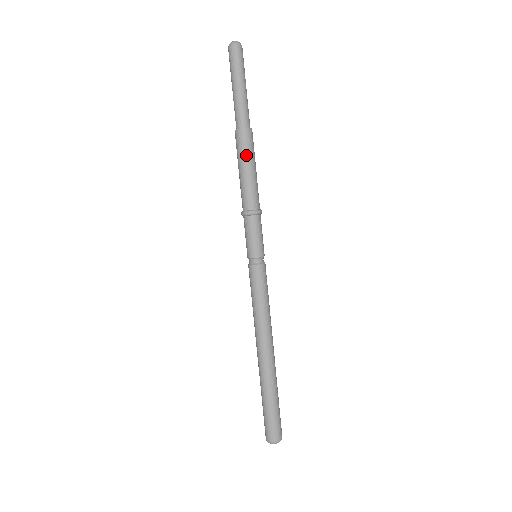
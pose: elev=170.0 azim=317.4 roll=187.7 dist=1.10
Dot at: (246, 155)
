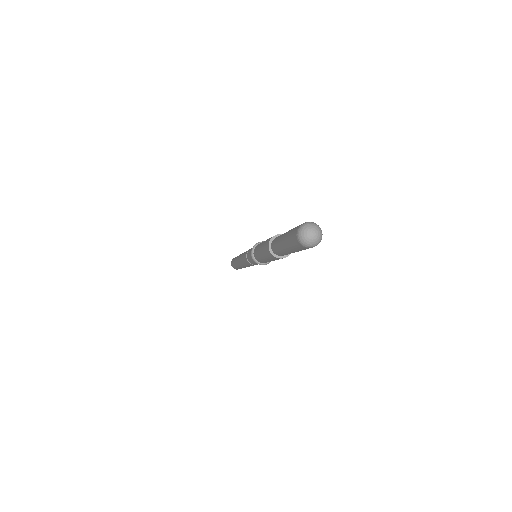
Dot at: (268, 259)
